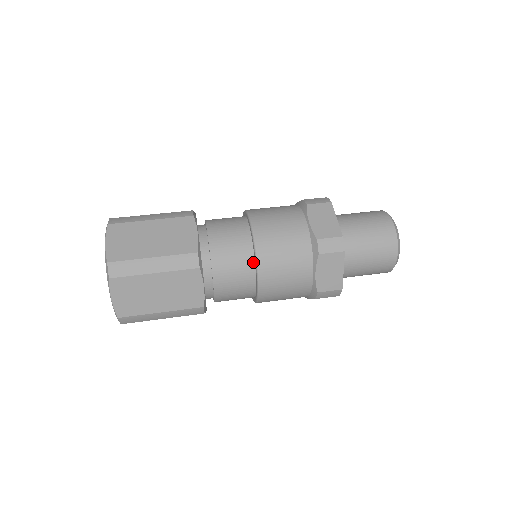
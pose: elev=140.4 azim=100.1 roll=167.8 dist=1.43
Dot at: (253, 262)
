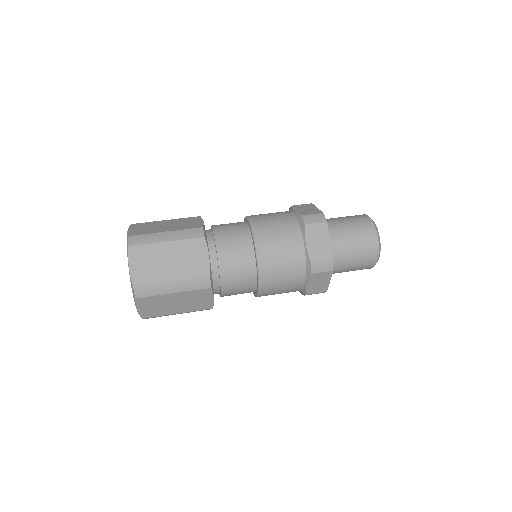
Dot at: (251, 239)
